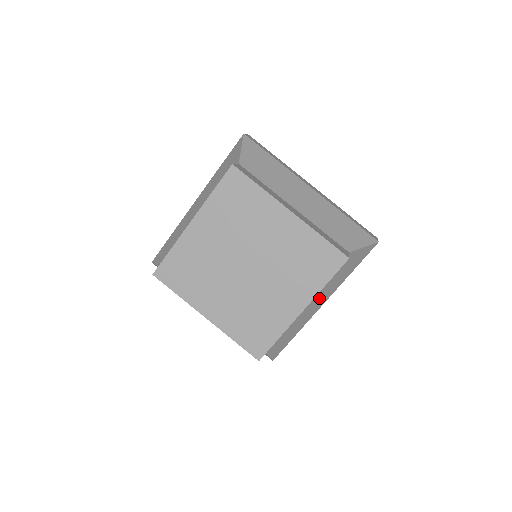
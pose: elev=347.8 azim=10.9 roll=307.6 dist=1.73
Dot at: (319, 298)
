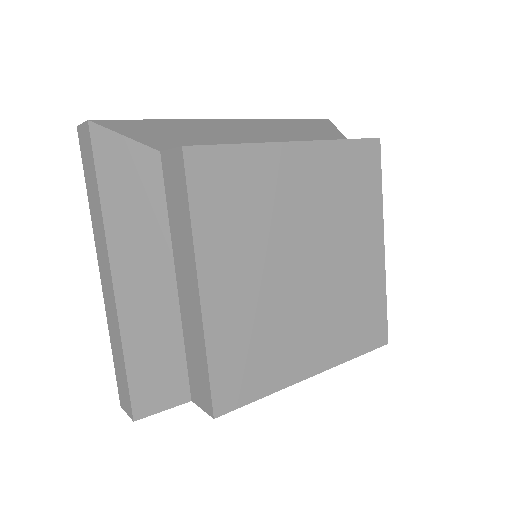
Dot at: occluded
